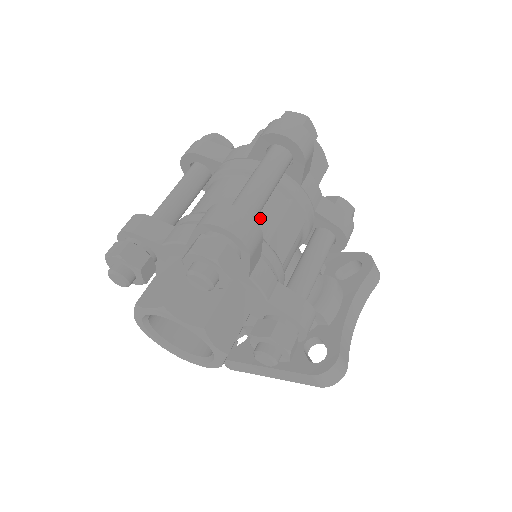
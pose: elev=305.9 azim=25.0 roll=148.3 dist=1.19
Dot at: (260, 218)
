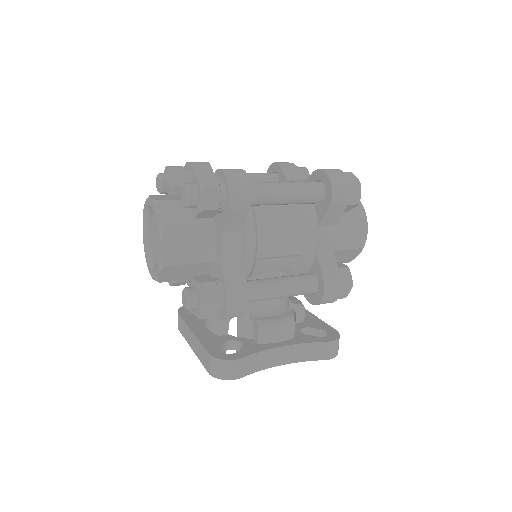
Dot at: (268, 215)
